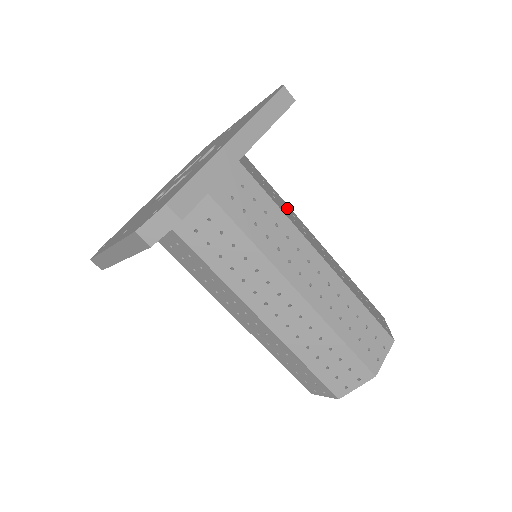
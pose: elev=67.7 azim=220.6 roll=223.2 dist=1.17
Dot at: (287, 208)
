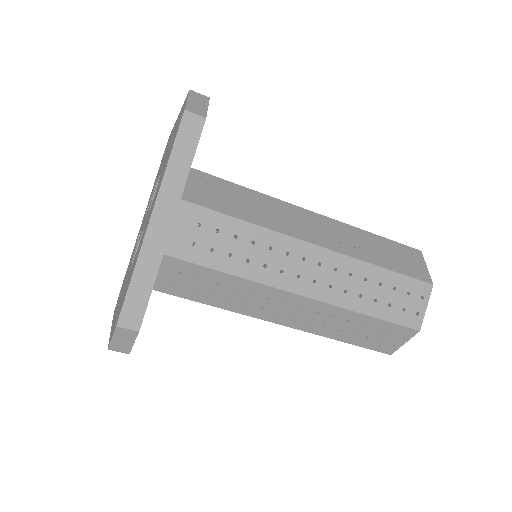
Dot at: (264, 204)
